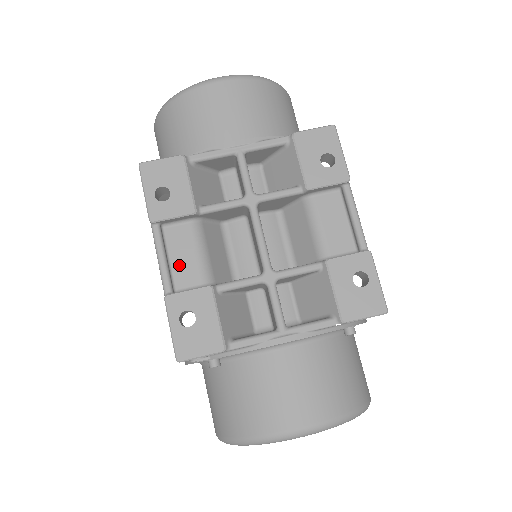
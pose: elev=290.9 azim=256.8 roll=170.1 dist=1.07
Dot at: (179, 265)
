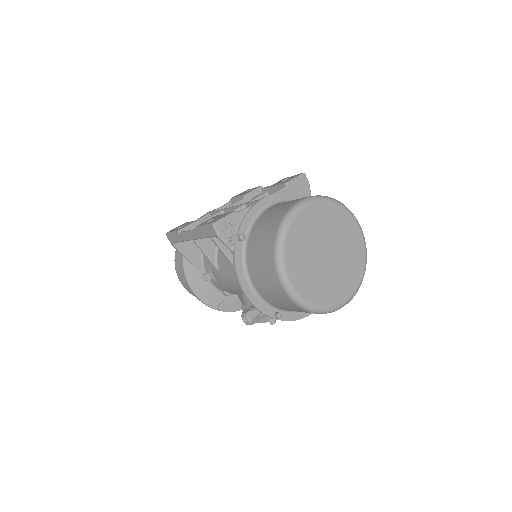
Dot at: occluded
